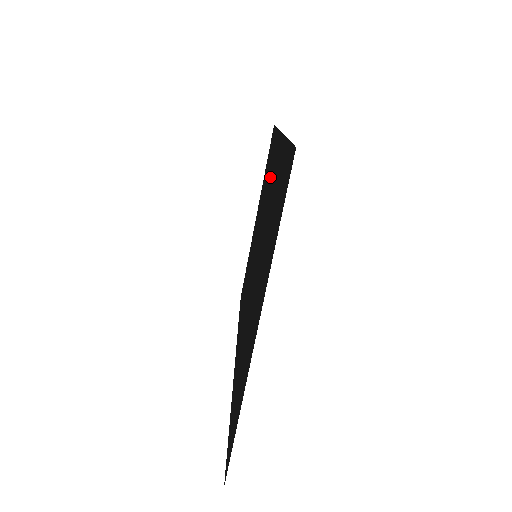
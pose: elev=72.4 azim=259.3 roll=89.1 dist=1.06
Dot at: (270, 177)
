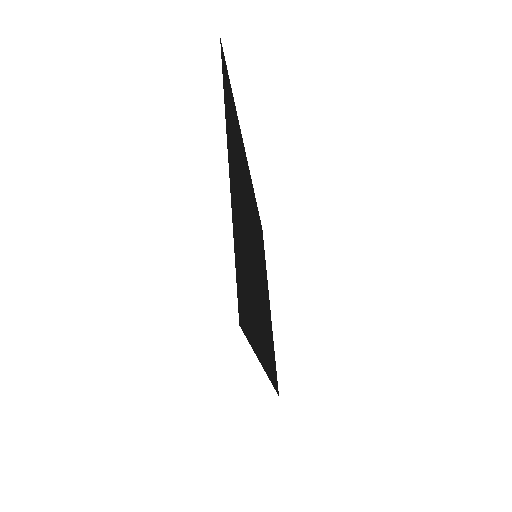
Dot at: (252, 203)
